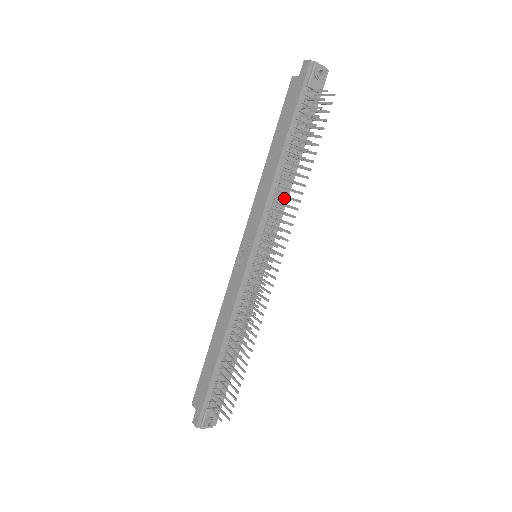
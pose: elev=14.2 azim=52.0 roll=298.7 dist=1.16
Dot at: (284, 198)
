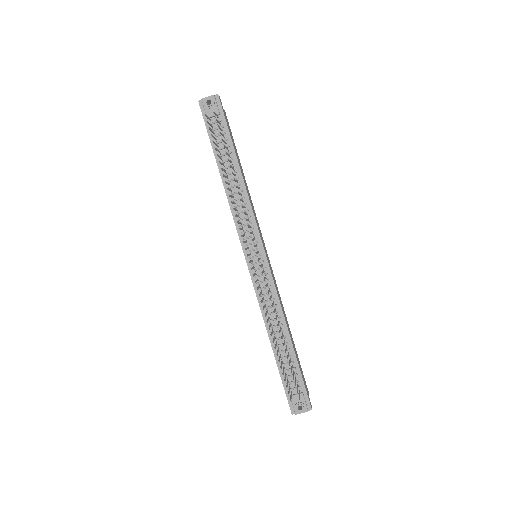
Dot at: (246, 202)
